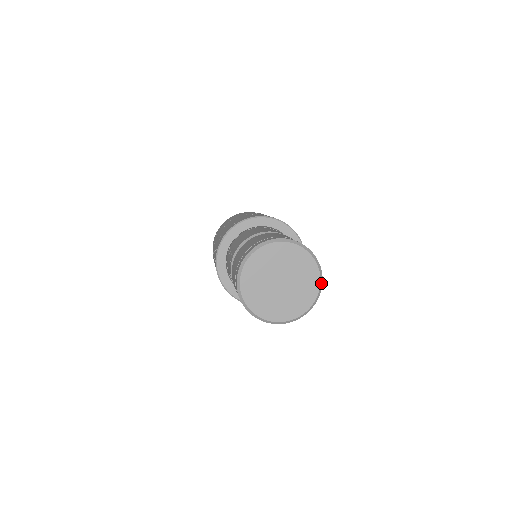
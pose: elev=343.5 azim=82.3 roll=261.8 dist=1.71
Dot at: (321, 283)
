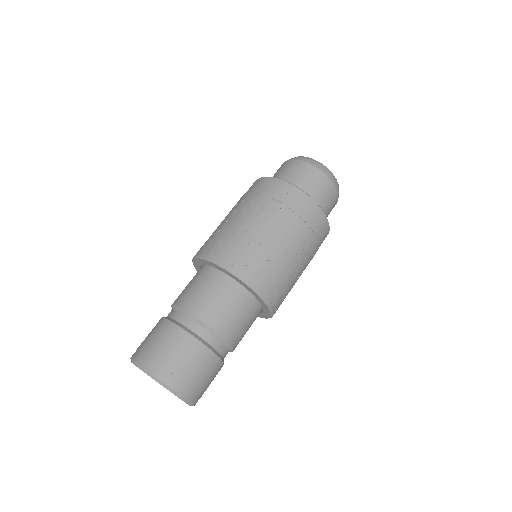
Dot at: (191, 405)
